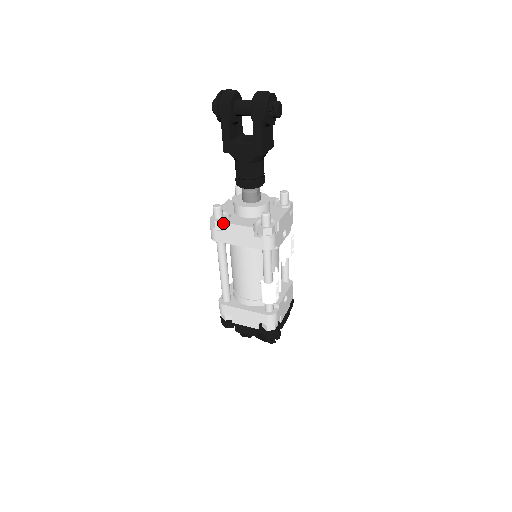
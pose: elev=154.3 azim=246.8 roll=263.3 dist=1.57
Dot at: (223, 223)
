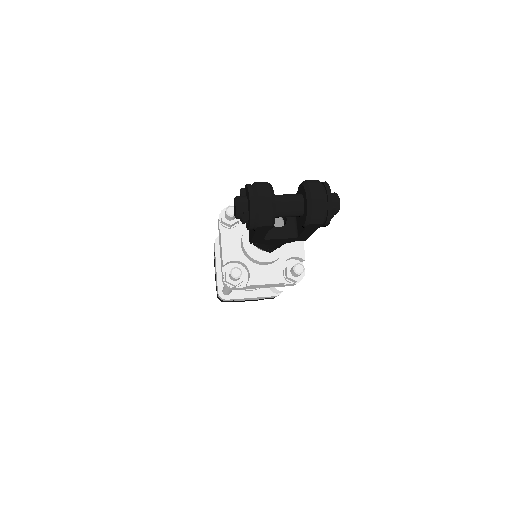
Dot at: (248, 286)
